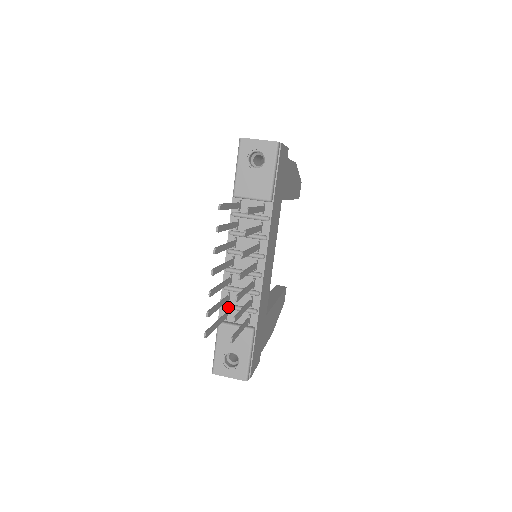
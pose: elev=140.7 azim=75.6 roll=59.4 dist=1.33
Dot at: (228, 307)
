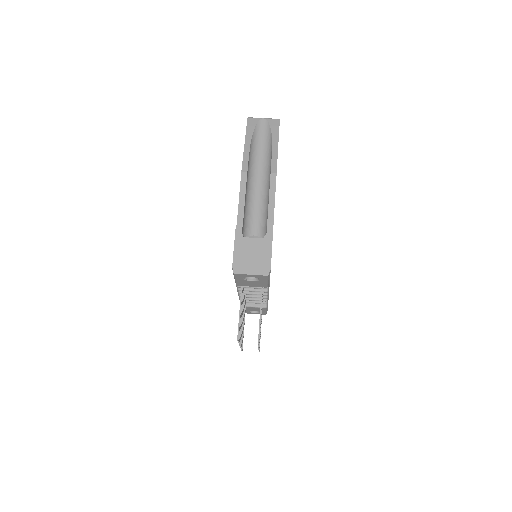
Dot at: occluded
